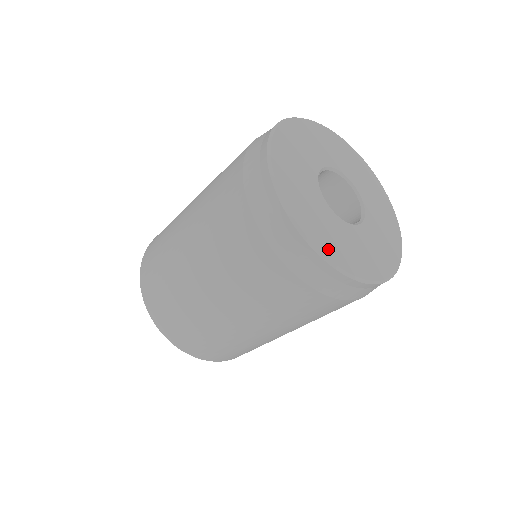
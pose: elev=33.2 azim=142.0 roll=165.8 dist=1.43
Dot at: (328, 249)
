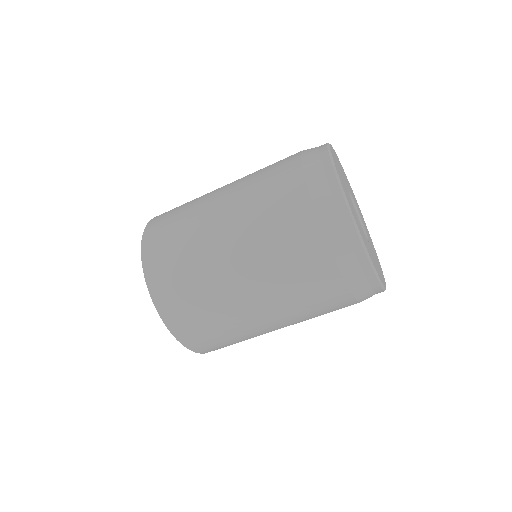
Dot at: (342, 183)
